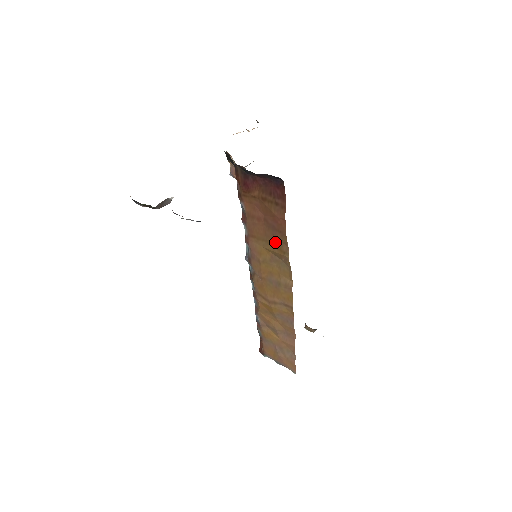
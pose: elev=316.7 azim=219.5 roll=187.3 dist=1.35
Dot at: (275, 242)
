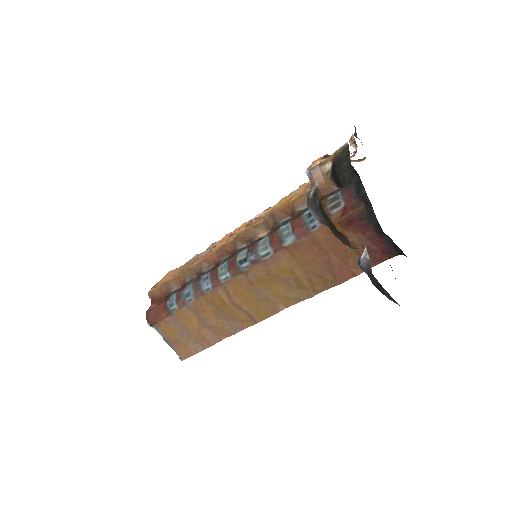
Dot at: (314, 276)
